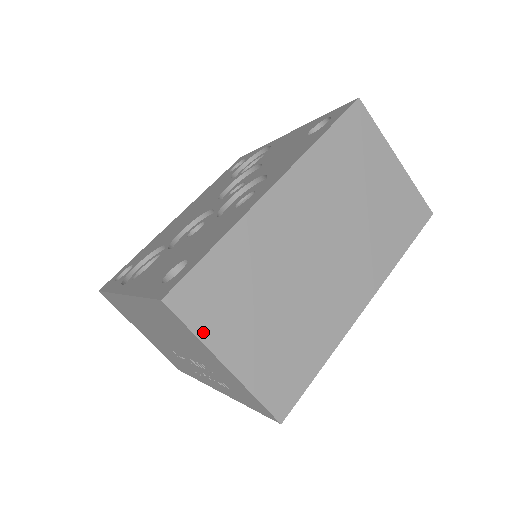
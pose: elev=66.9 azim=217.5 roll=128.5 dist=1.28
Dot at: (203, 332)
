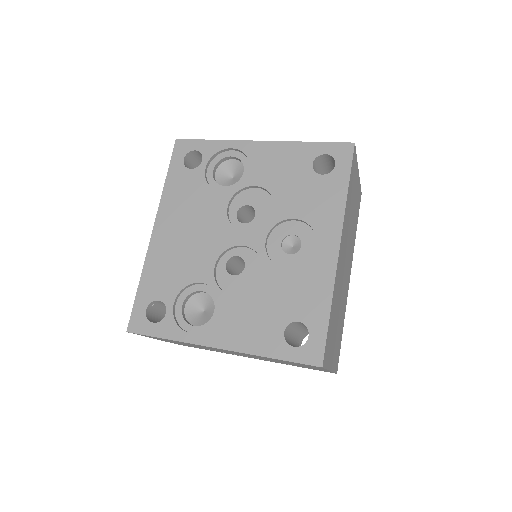
Dot at: (328, 364)
